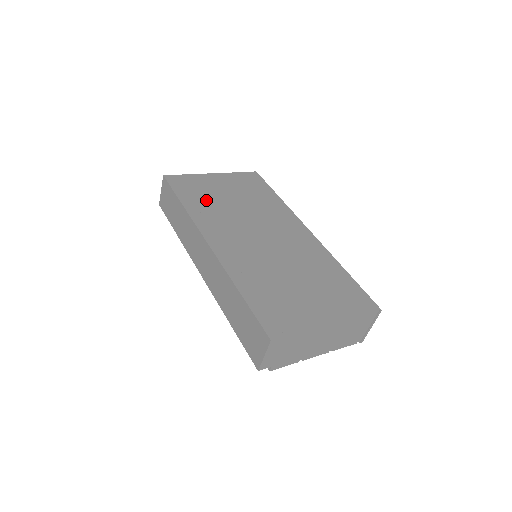
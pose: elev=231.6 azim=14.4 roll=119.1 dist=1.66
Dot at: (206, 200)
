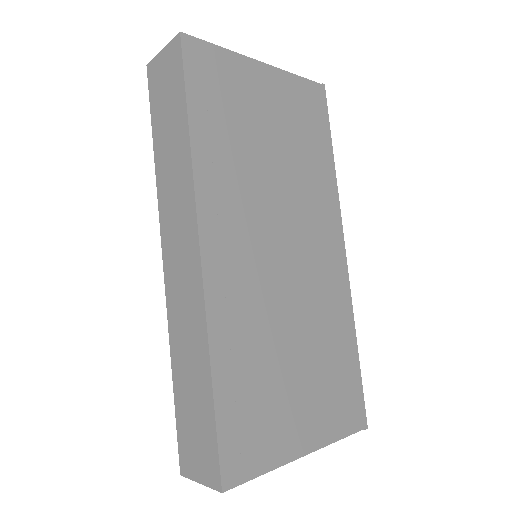
Dot at: (231, 133)
